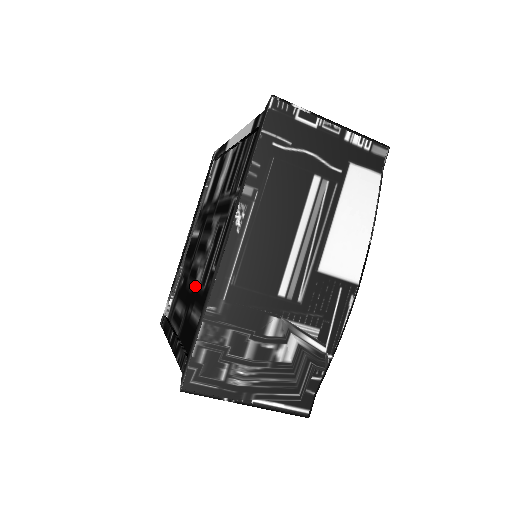
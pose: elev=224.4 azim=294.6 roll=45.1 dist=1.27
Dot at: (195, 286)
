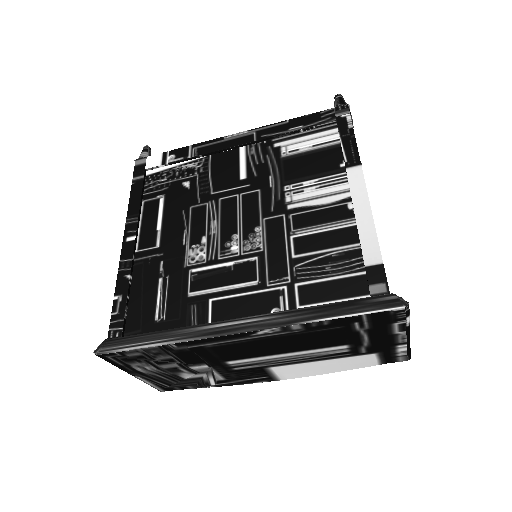
Dot at: (187, 253)
